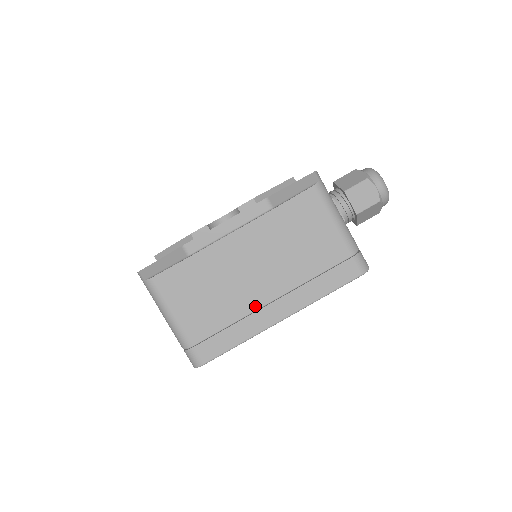
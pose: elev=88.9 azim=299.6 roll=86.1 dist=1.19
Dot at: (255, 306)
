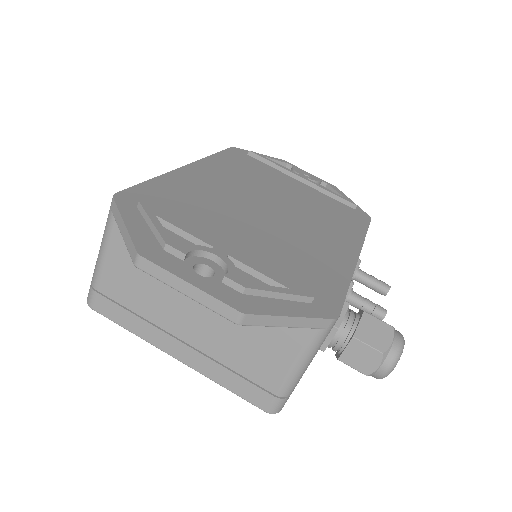
Dot at: (168, 329)
